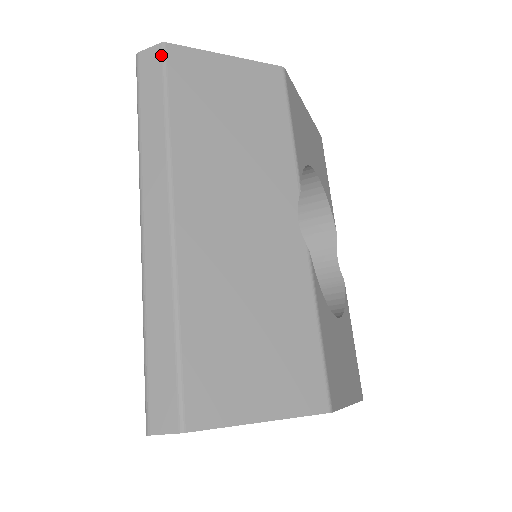
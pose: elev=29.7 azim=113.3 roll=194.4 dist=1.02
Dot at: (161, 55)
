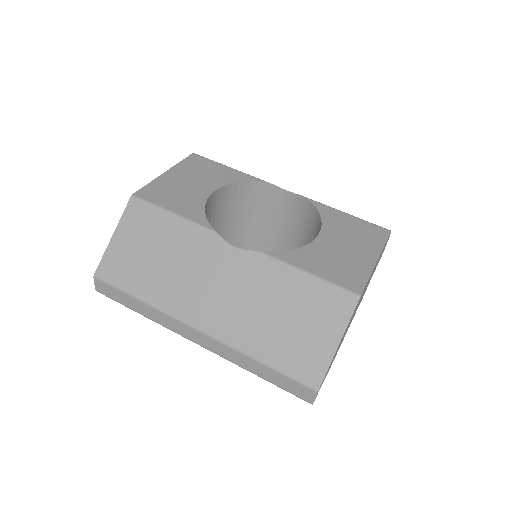
Dot at: (101, 282)
